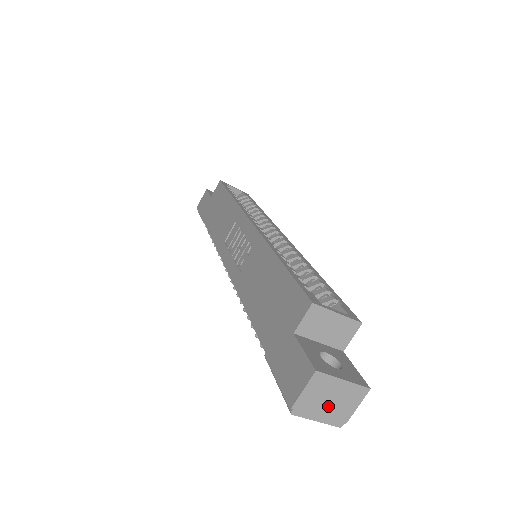
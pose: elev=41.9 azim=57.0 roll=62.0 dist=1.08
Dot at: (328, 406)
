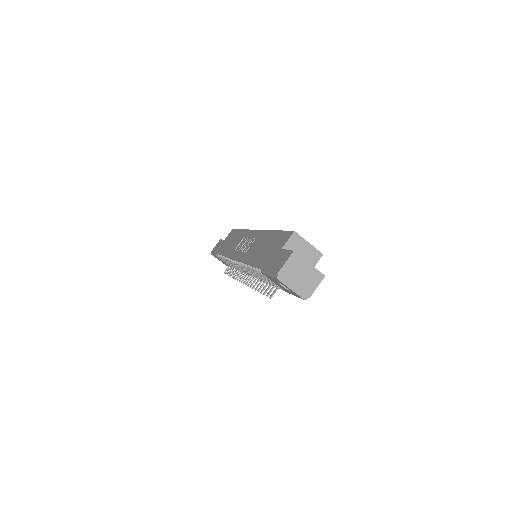
Dot at: (299, 280)
